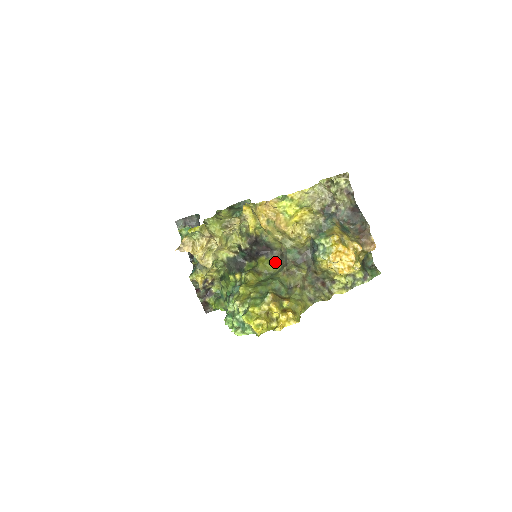
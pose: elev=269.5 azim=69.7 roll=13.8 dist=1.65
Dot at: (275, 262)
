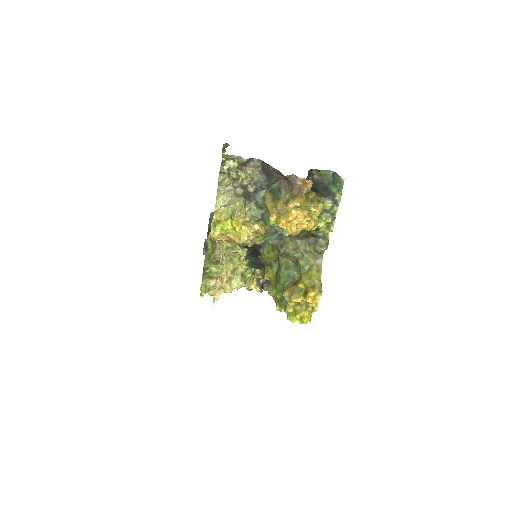
Dot at: (270, 248)
